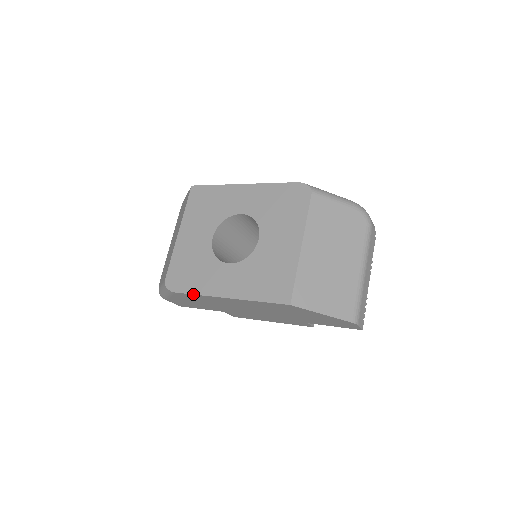
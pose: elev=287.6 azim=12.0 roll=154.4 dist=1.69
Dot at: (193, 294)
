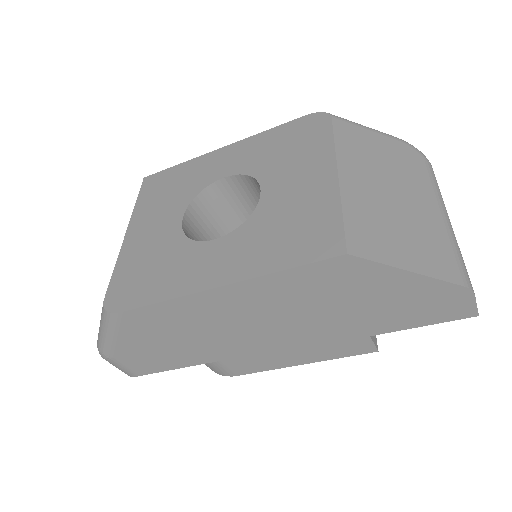
Dot at: (155, 302)
